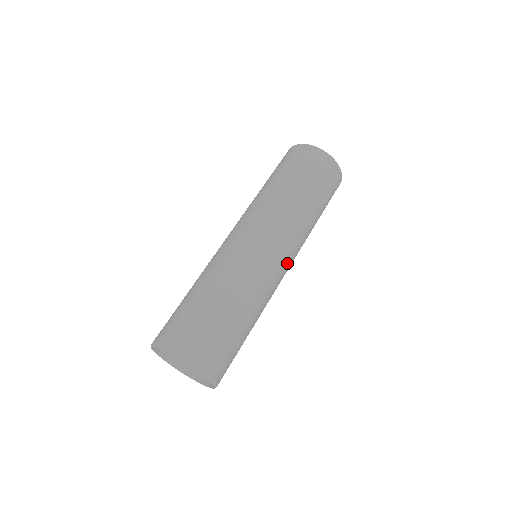
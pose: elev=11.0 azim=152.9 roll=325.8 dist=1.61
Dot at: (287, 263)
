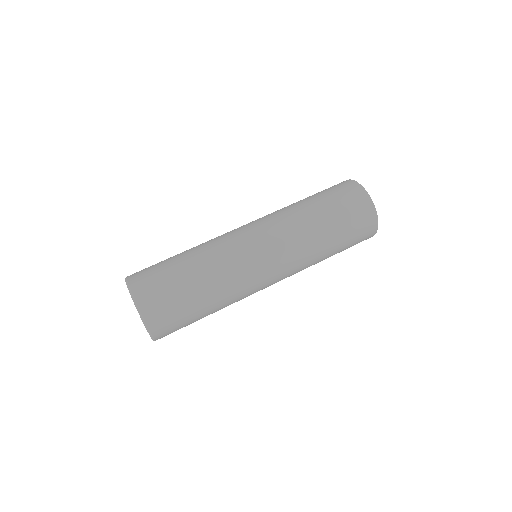
Dot at: (275, 282)
